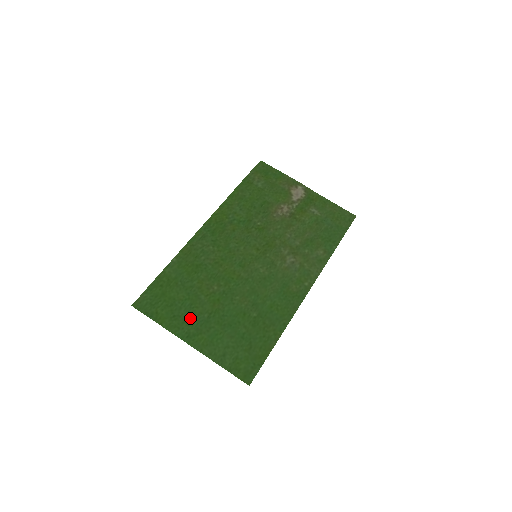
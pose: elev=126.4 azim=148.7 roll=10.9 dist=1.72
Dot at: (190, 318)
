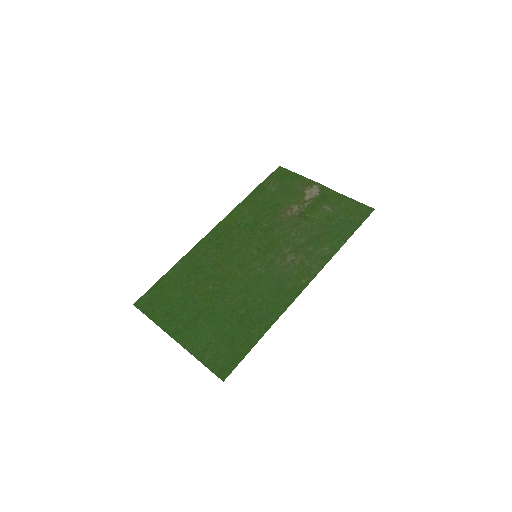
Dot at: (181, 315)
